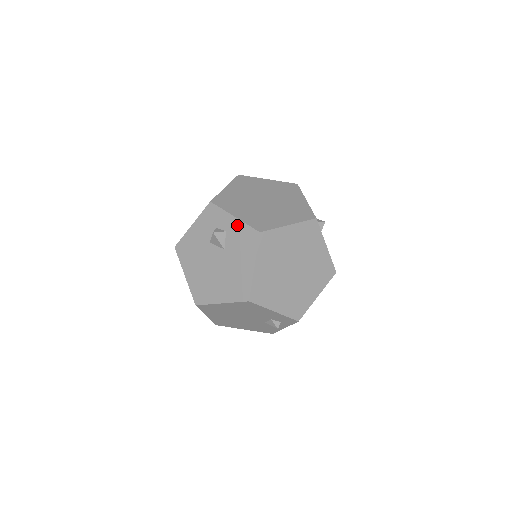
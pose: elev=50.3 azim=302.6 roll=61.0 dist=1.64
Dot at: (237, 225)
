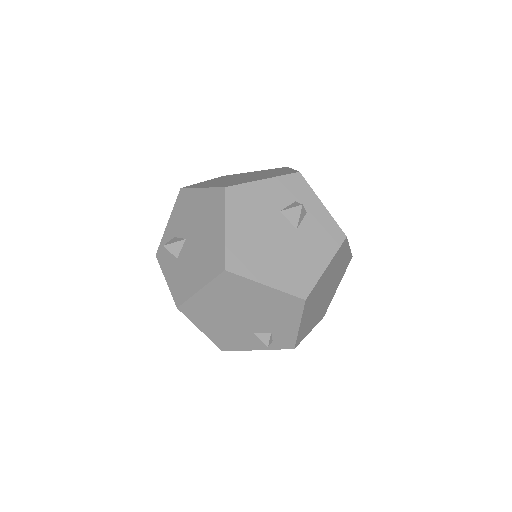
Dot at: (323, 214)
